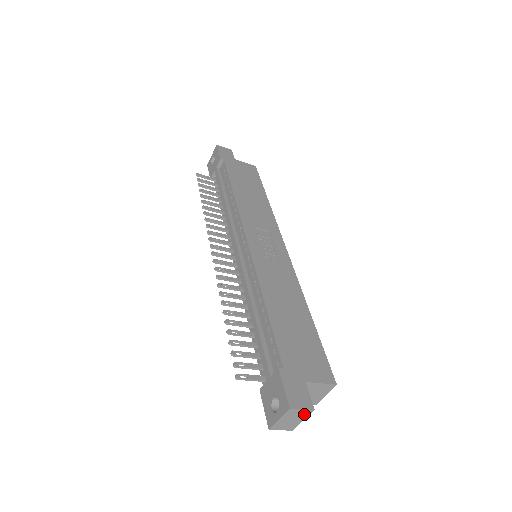
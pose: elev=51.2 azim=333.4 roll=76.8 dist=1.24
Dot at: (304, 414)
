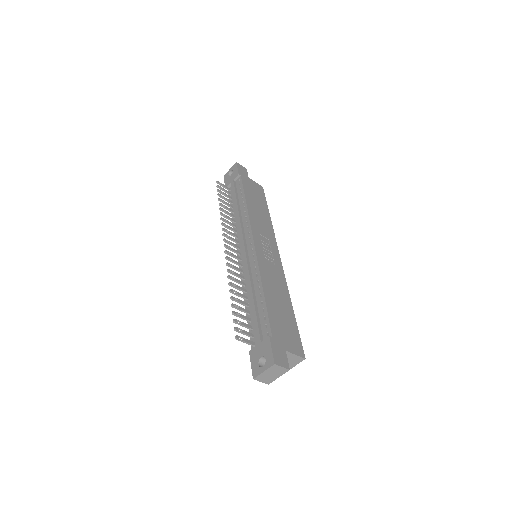
Dot at: (282, 372)
